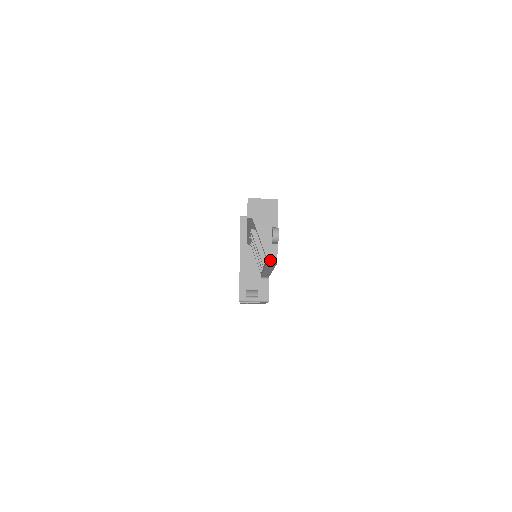
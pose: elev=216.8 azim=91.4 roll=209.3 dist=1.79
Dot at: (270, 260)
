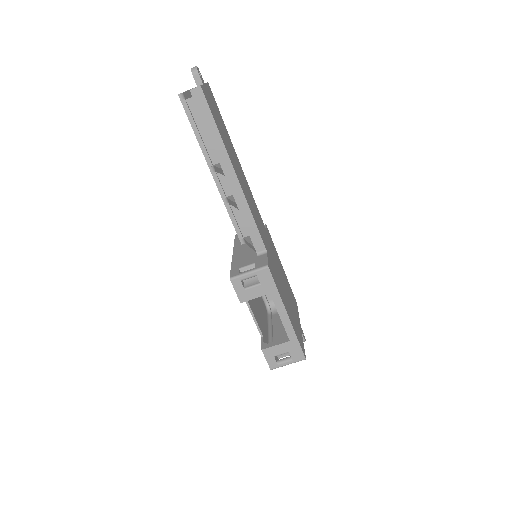
Dot at: (193, 88)
